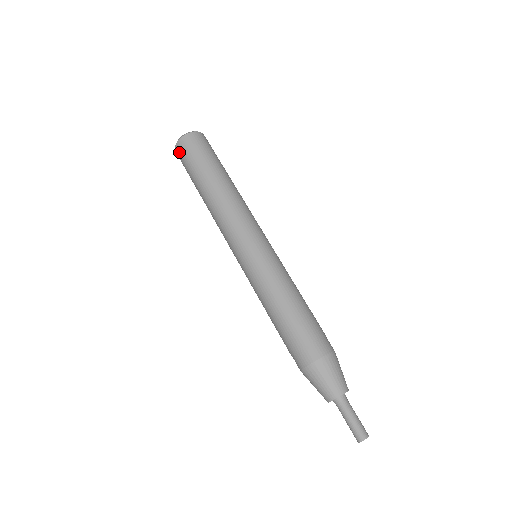
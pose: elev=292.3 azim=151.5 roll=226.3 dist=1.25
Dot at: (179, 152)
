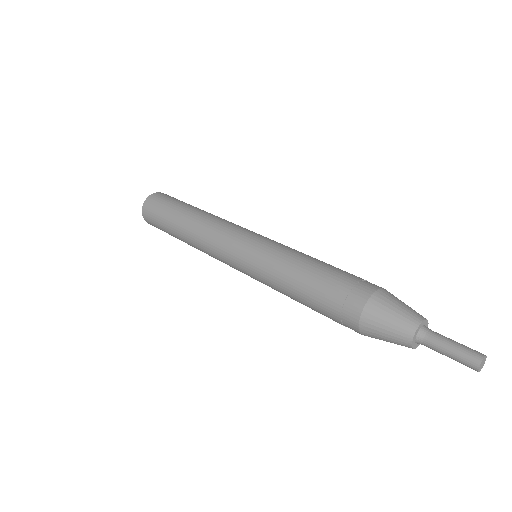
Dot at: (150, 203)
